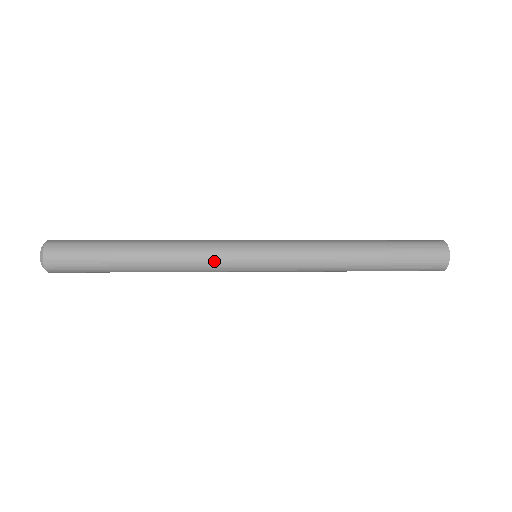
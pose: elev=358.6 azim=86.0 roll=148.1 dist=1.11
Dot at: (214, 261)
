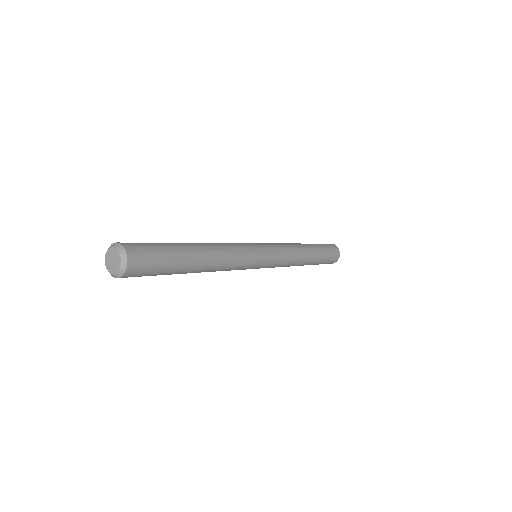
Dot at: (243, 263)
